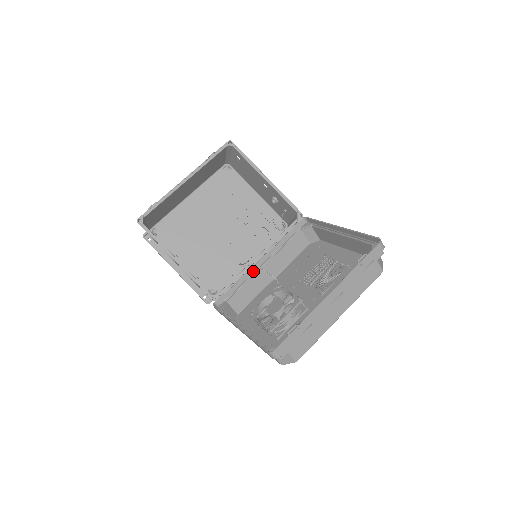
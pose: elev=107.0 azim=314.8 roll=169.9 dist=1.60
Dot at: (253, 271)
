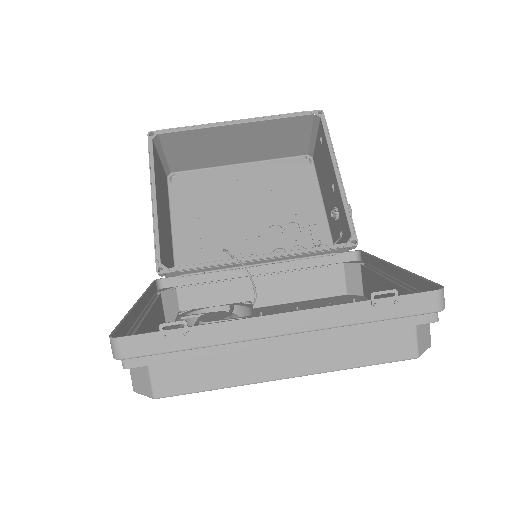
Dot at: (240, 274)
